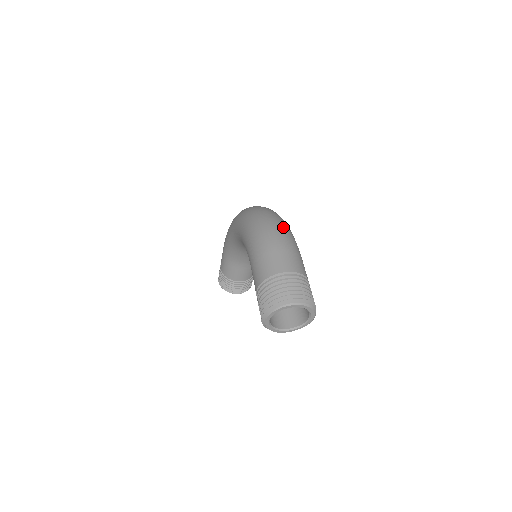
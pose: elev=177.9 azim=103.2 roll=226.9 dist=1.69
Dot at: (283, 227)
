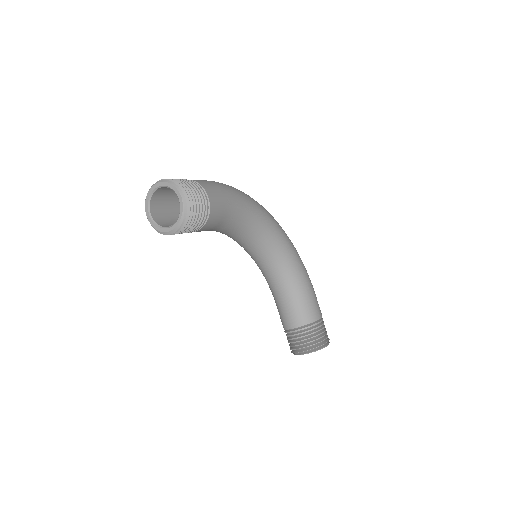
Dot at: occluded
